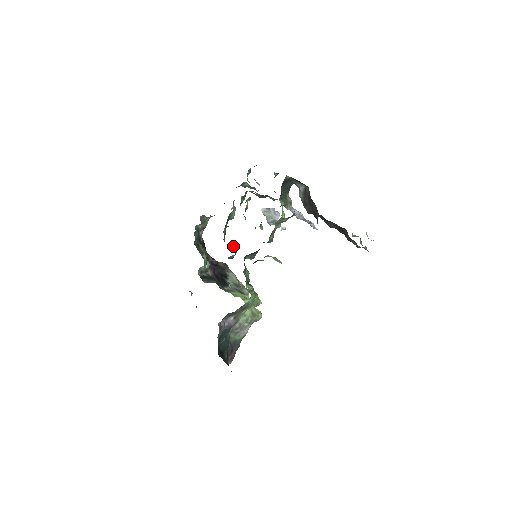
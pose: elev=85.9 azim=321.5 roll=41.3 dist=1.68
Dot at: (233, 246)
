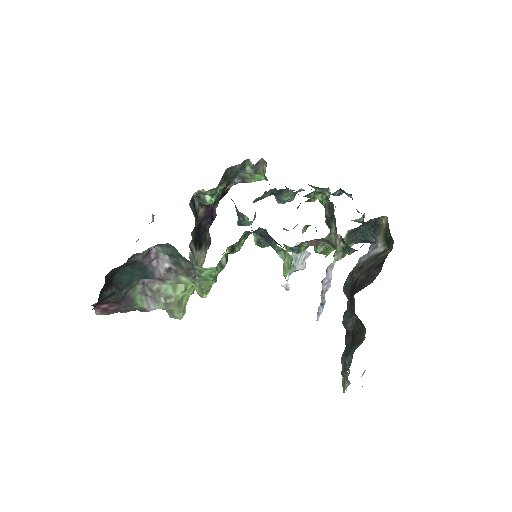
Dot at: occluded
